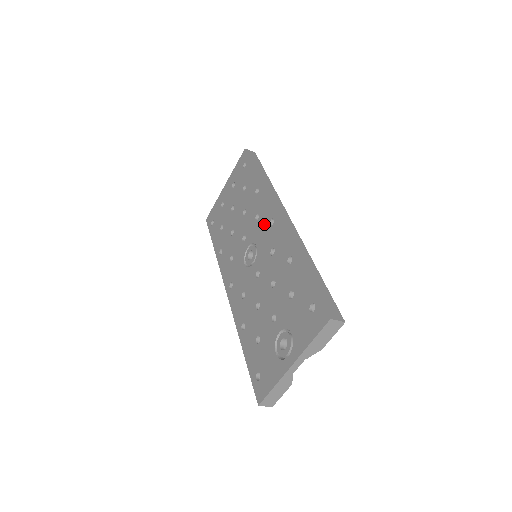
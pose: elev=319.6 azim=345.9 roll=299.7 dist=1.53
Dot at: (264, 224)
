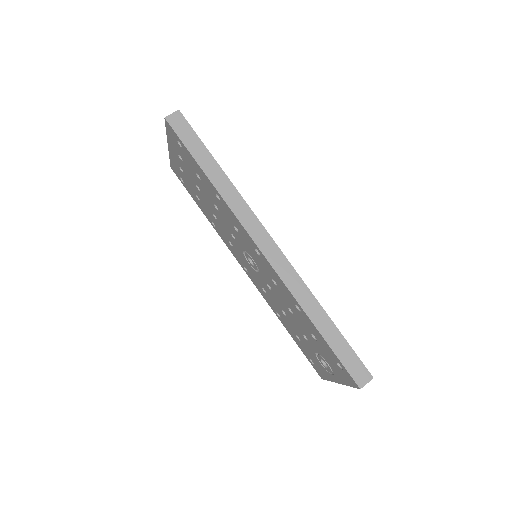
Dot at: (249, 246)
